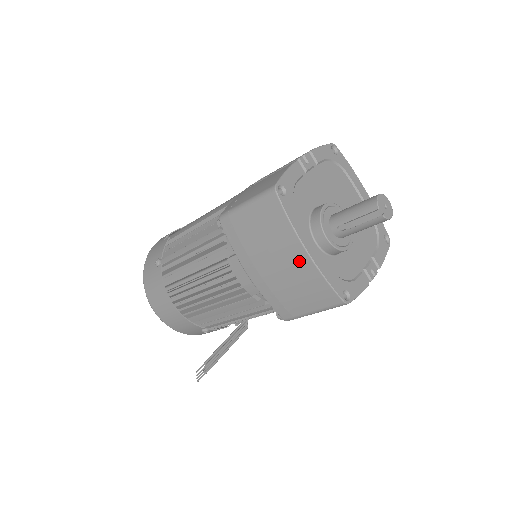
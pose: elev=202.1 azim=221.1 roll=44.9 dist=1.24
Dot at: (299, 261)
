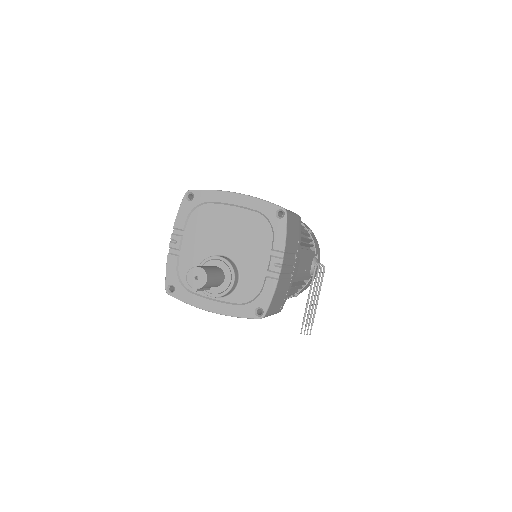
Dot at: occluded
